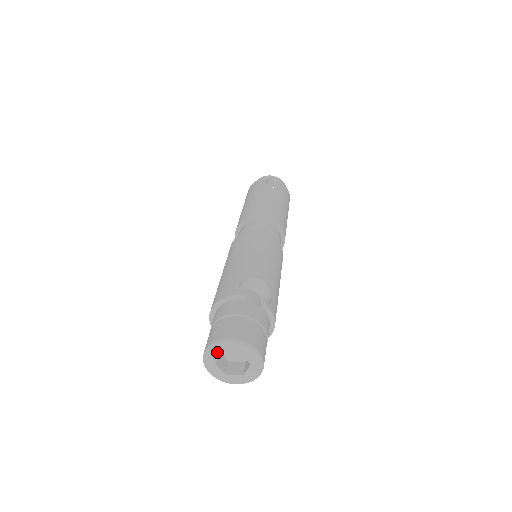
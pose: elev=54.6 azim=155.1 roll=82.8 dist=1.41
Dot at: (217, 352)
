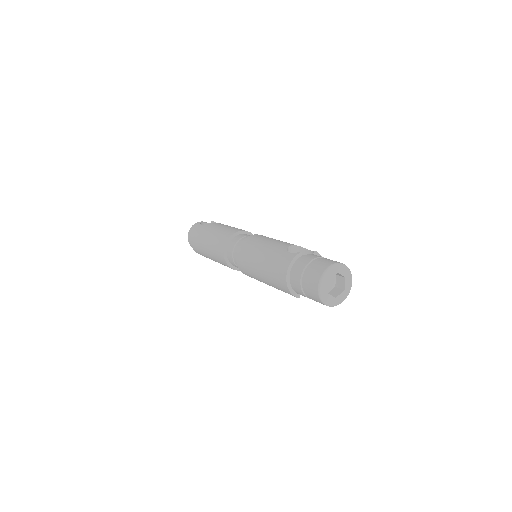
Dot at: (326, 282)
